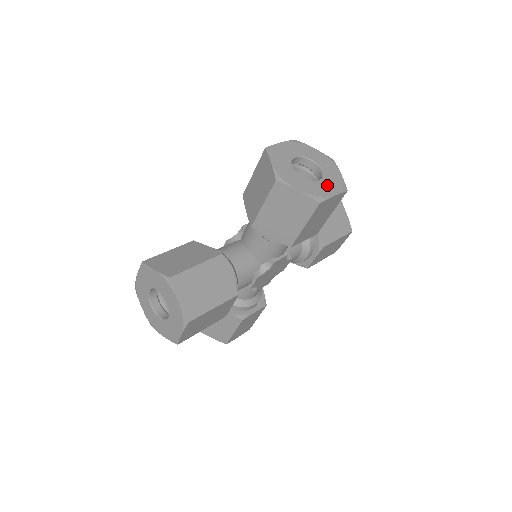
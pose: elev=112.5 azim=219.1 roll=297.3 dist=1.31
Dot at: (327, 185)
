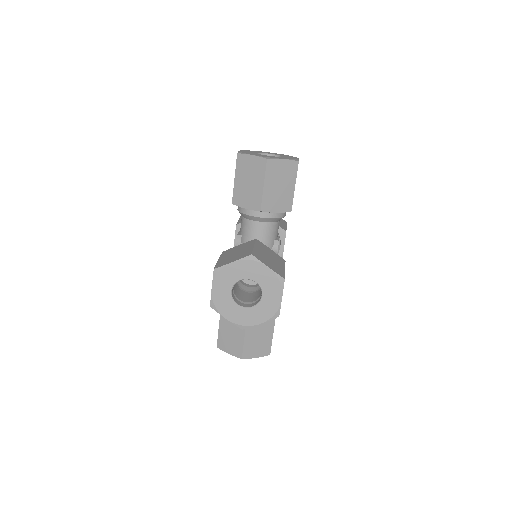
Dot at: (270, 295)
